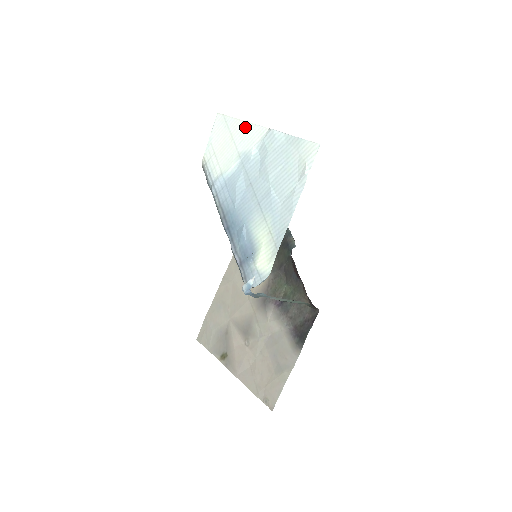
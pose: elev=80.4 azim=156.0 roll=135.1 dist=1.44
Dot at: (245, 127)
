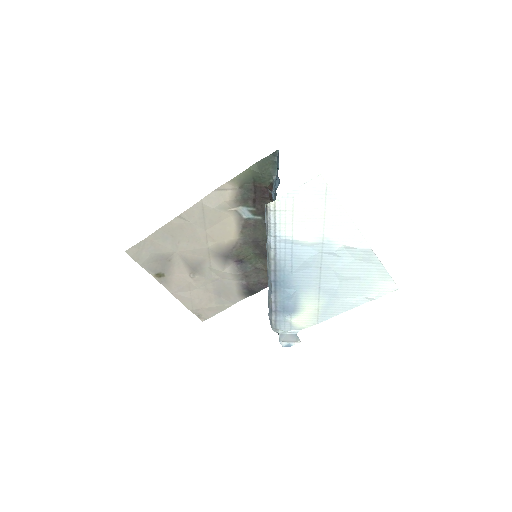
Dot at: (345, 221)
